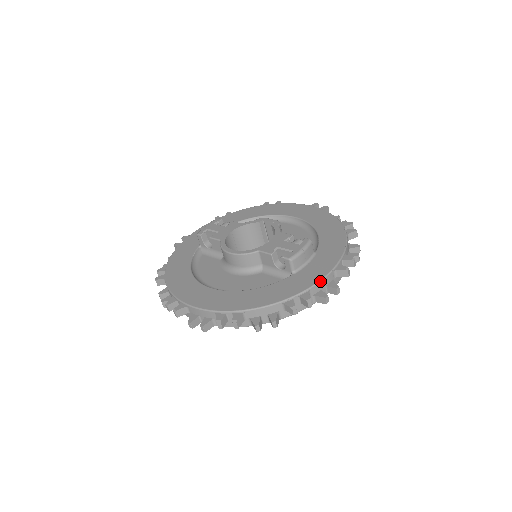
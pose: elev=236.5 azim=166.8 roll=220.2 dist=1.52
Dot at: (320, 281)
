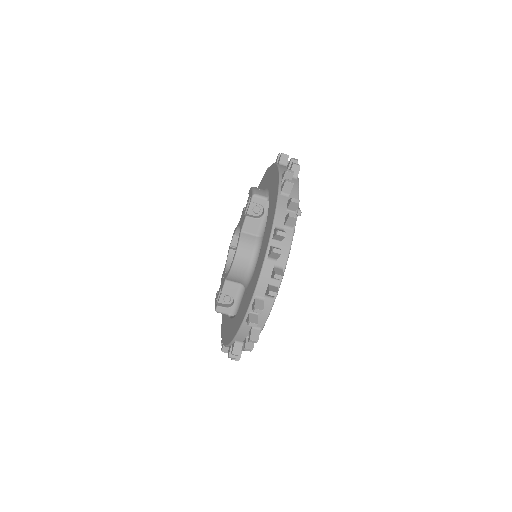
Dot at: (279, 169)
